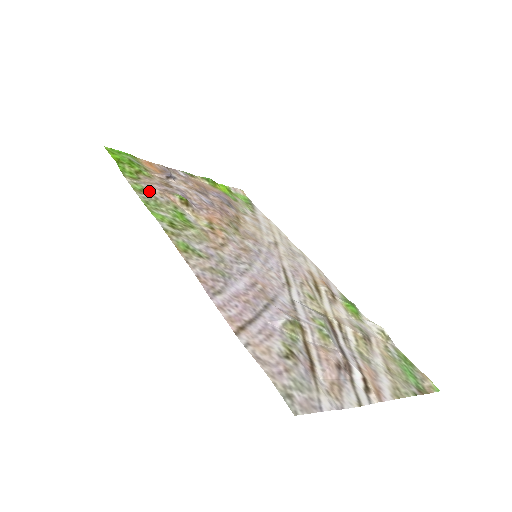
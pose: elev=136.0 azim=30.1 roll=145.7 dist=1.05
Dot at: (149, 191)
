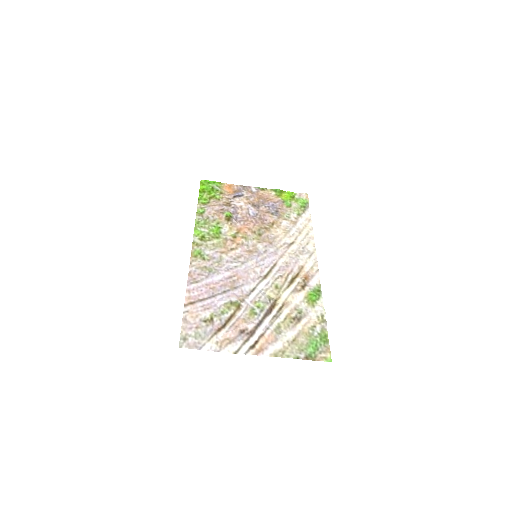
Dot at: (207, 213)
